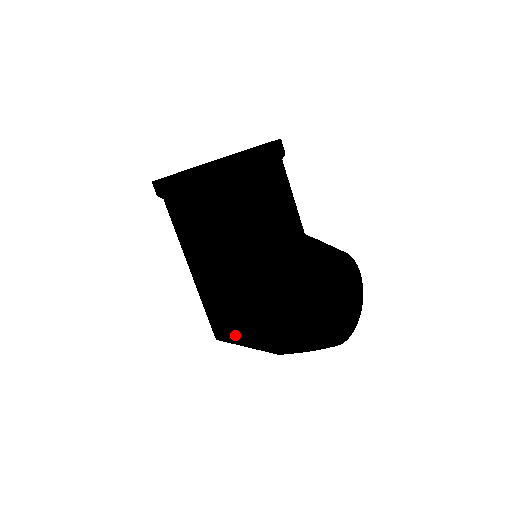
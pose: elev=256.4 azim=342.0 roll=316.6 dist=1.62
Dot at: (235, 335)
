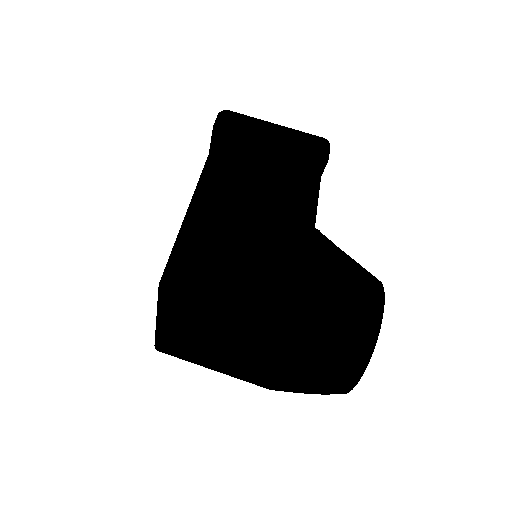
Dot at: (225, 288)
